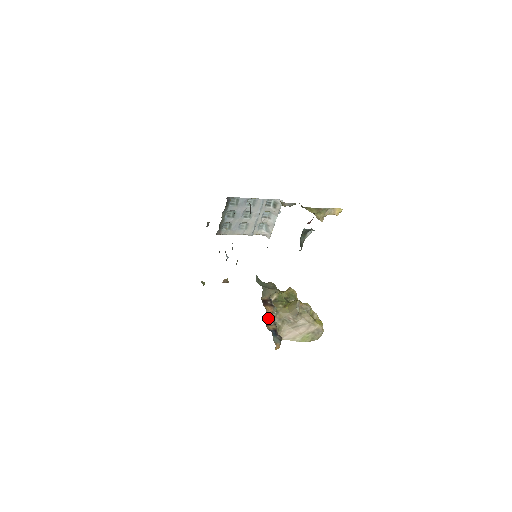
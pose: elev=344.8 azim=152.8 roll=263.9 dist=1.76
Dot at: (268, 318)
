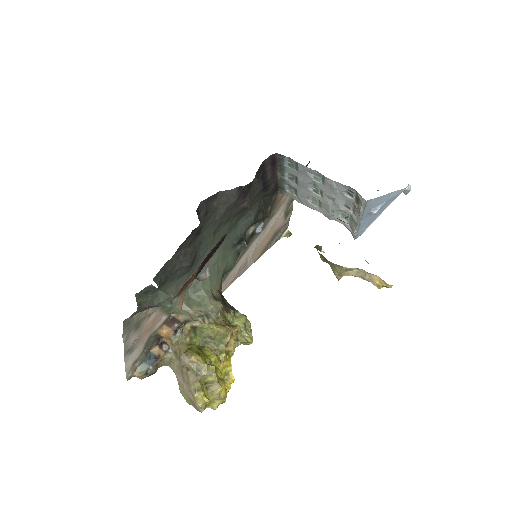
Dot at: (168, 340)
